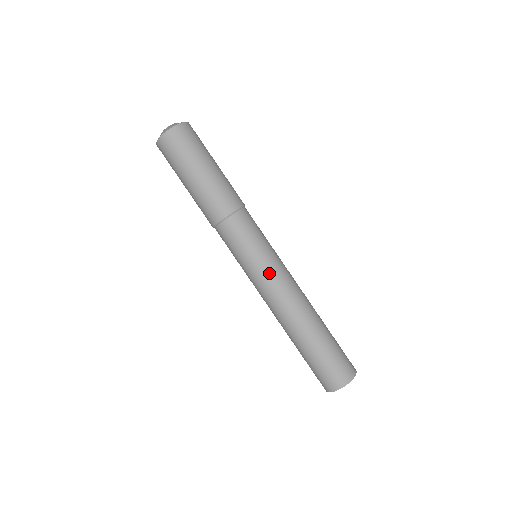
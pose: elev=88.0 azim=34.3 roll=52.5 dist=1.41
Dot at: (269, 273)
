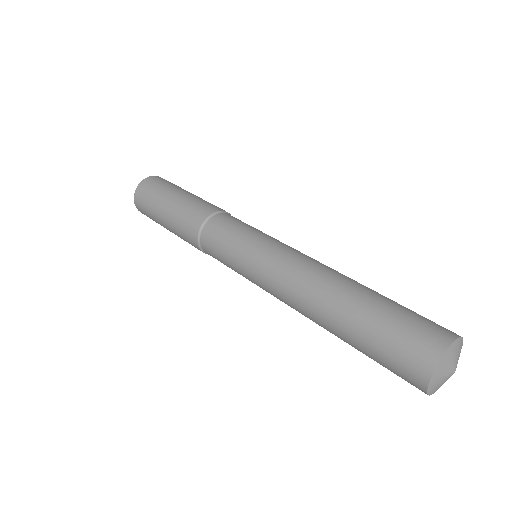
Dot at: (285, 244)
